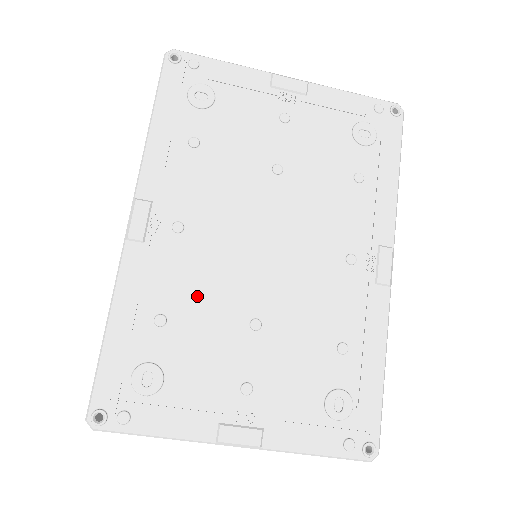
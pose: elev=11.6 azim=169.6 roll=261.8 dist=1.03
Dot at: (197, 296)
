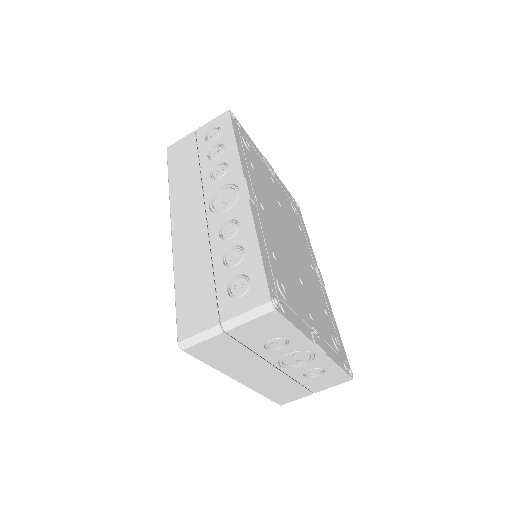
Dot at: (280, 251)
